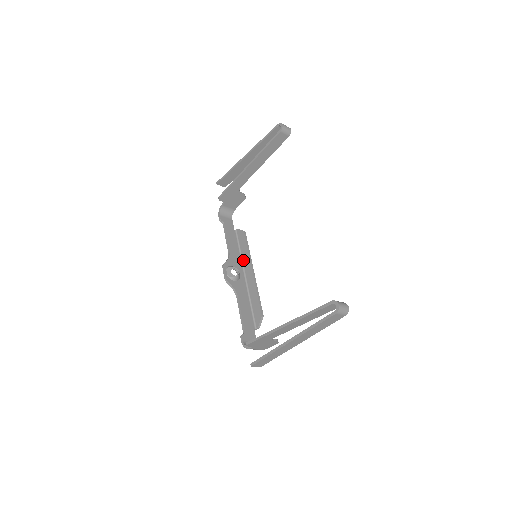
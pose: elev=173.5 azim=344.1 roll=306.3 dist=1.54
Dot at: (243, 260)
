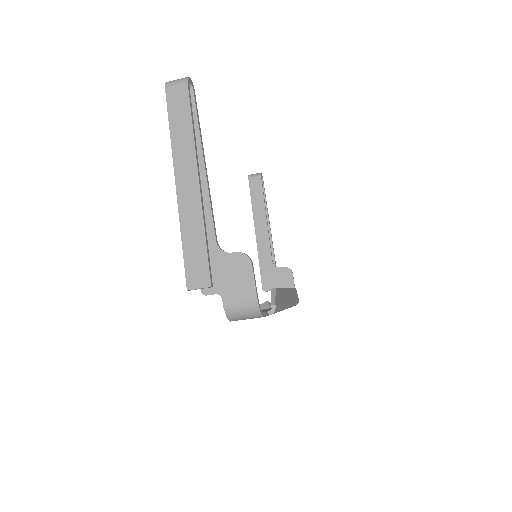
Dot at: occluded
